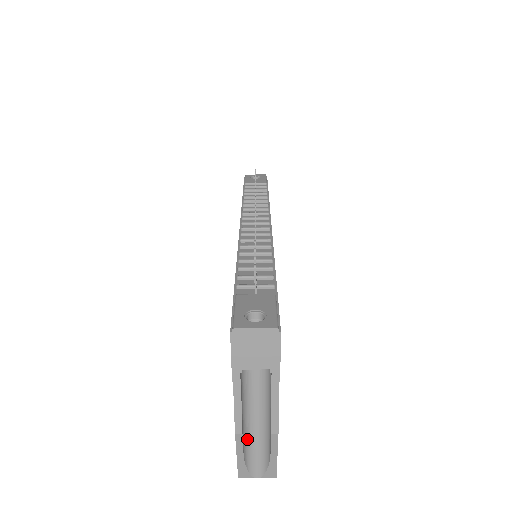
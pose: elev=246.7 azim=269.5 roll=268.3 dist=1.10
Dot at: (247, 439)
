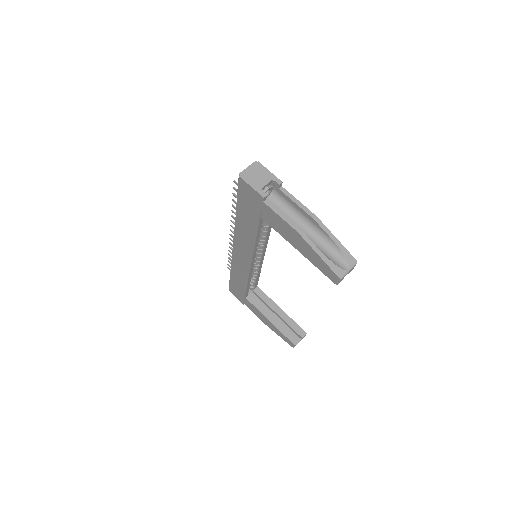
Dot at: occluded
